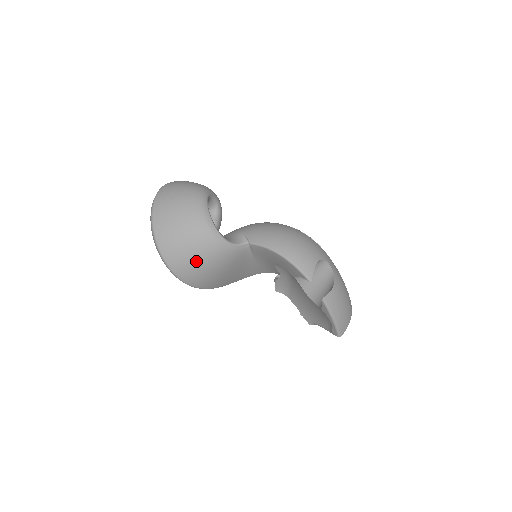
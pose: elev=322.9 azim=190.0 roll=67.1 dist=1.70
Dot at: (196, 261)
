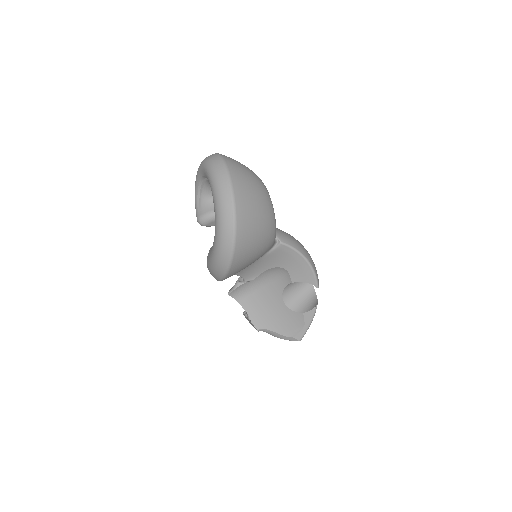
Dot at: (256, 248)
